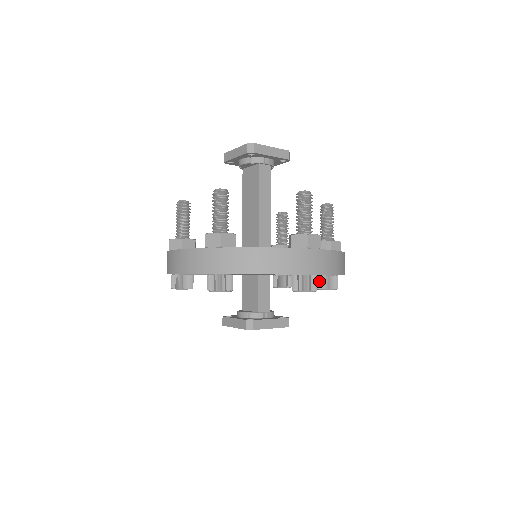
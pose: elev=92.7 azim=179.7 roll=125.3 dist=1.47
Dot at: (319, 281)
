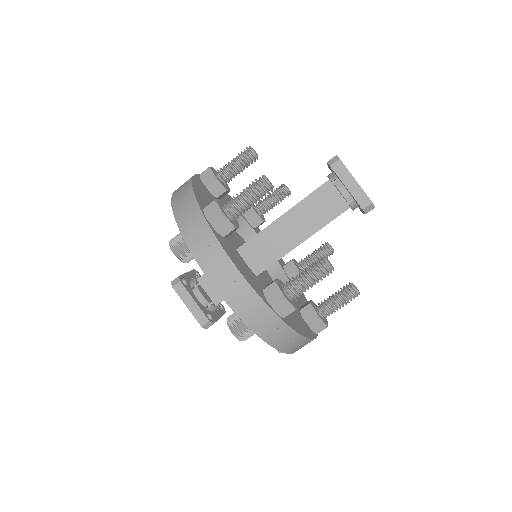
Dot at: occluded
